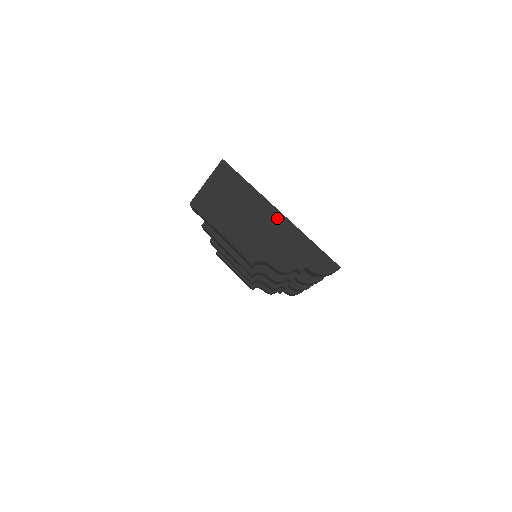
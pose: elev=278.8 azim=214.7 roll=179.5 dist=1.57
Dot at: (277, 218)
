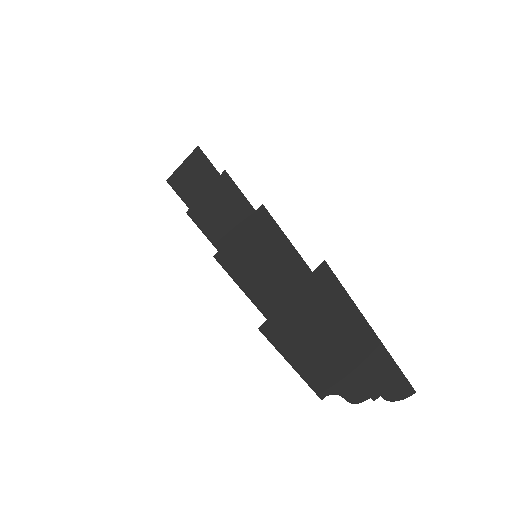
Dot at: (370, 343)
